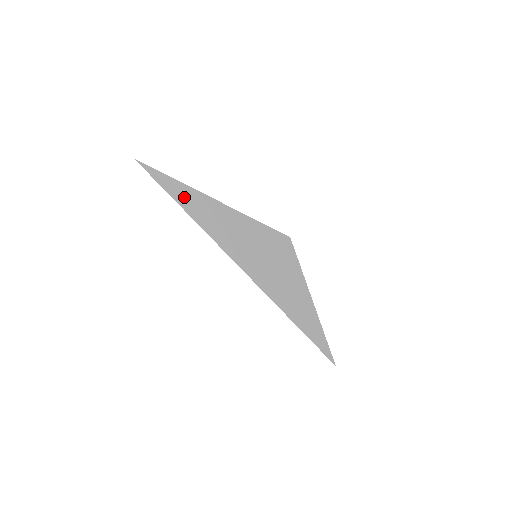
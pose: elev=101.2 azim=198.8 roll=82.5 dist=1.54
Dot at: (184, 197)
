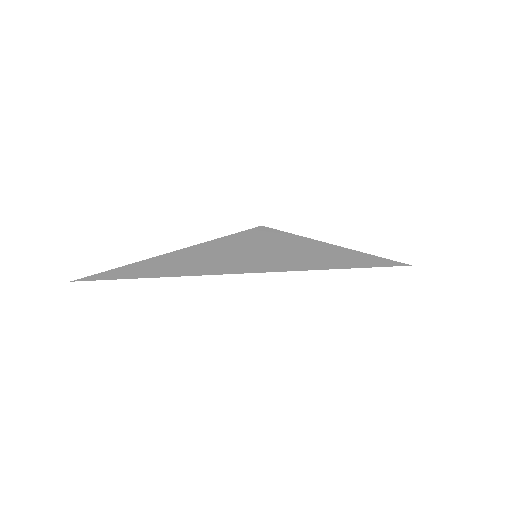
Dot at: (148, 270)
